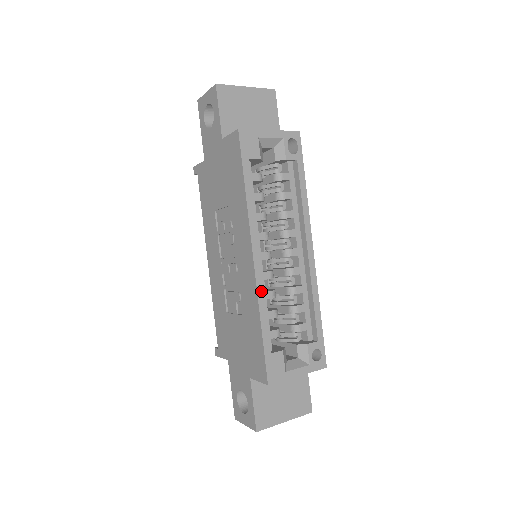
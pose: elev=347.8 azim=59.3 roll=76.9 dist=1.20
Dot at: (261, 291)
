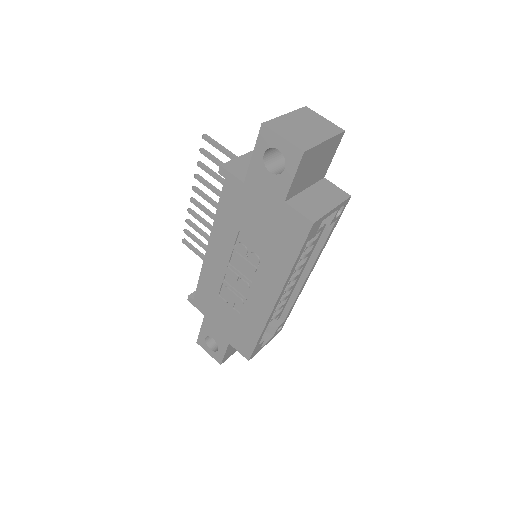
Dot at: (270, 319)
